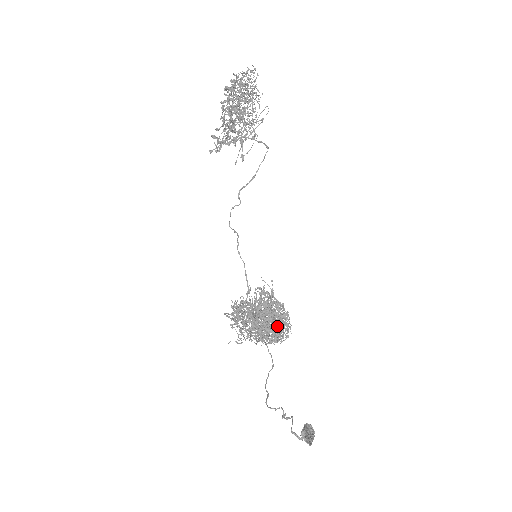
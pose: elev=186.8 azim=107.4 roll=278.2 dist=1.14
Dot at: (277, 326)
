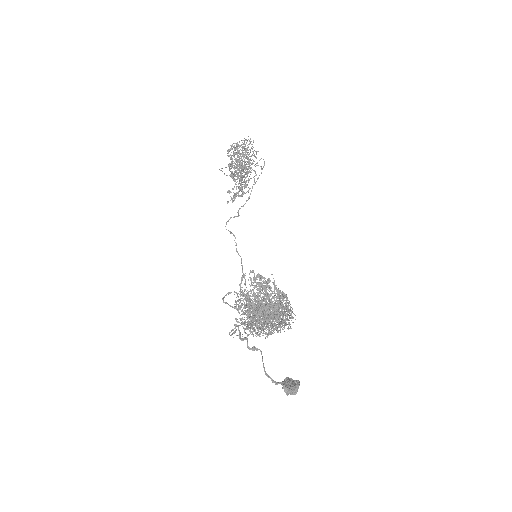
Dot at: (271, 303)
